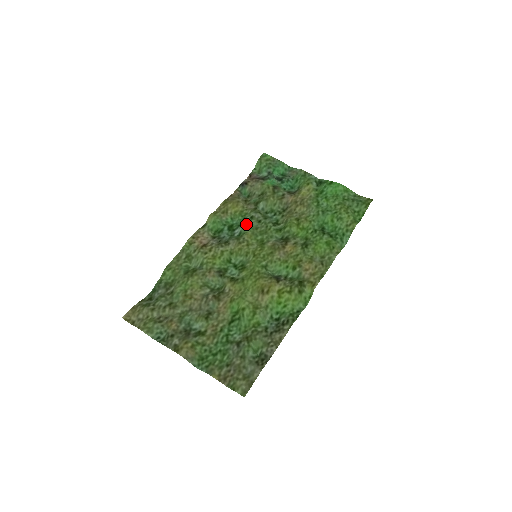
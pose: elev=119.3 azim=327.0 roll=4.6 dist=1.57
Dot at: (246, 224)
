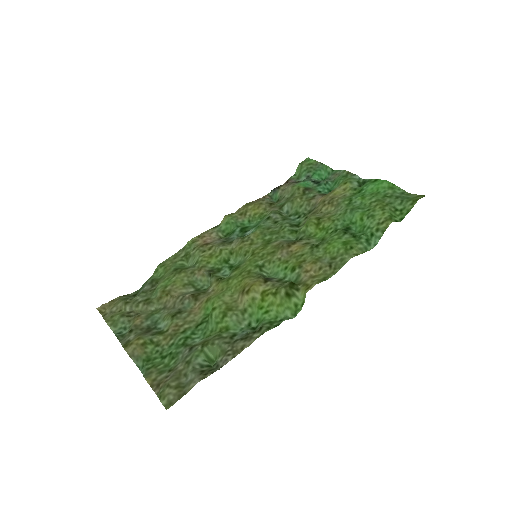
Dot at: (259, 224)
